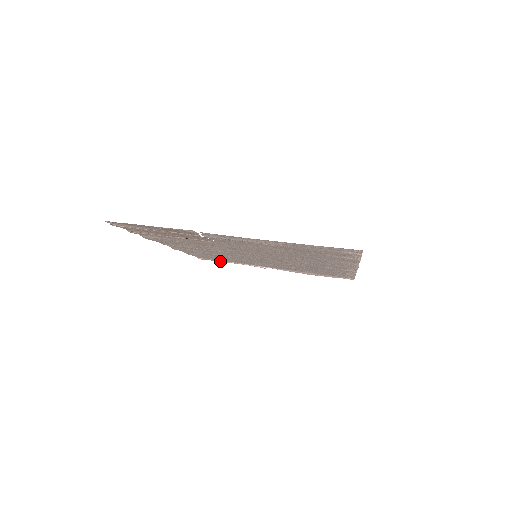
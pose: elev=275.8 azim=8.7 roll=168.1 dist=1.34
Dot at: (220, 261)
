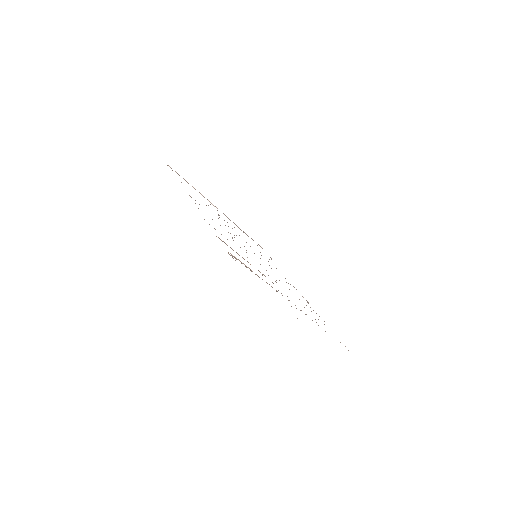
Dot at: occluded
